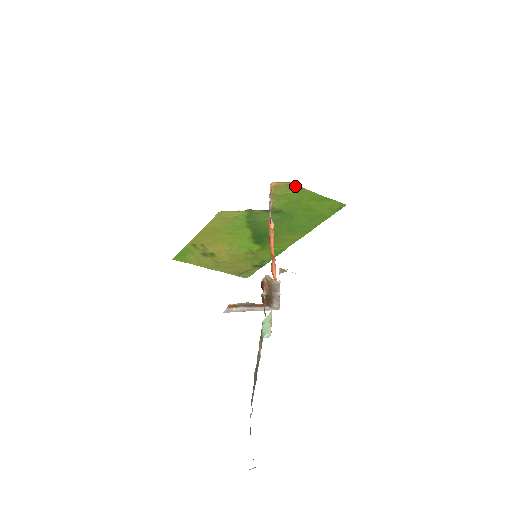
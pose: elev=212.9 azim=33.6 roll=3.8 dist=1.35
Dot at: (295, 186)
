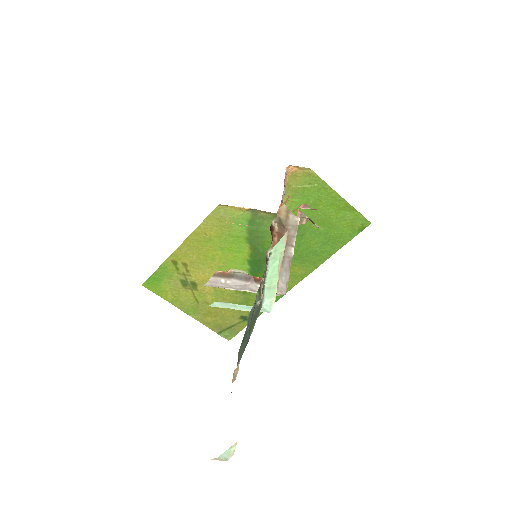
Dot at: (315, 177)
